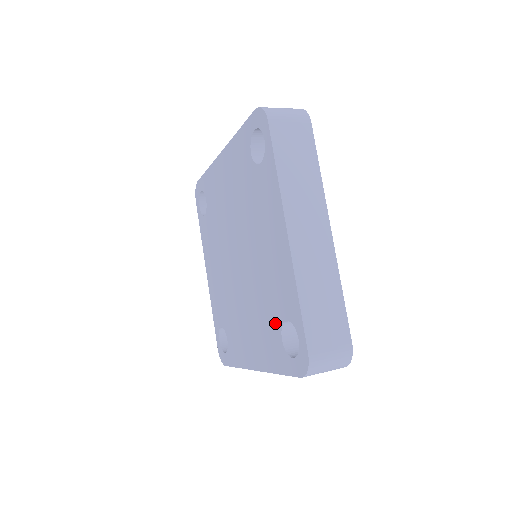
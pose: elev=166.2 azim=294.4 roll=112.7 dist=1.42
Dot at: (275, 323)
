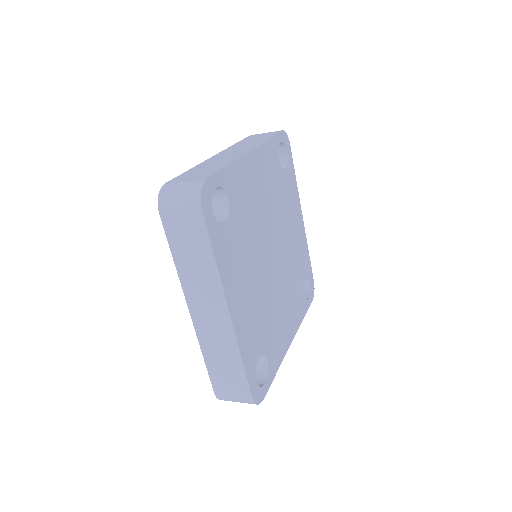
Dot at: occluded
